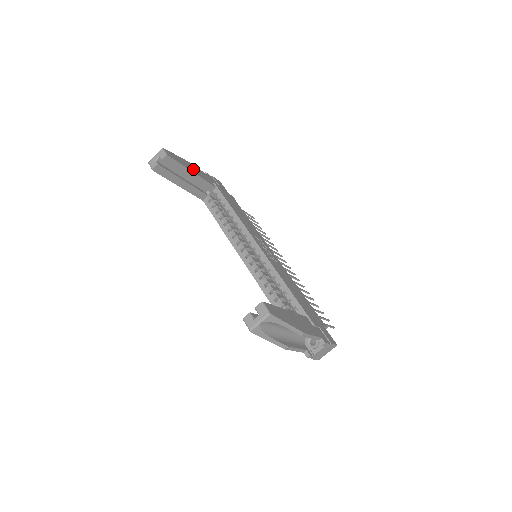
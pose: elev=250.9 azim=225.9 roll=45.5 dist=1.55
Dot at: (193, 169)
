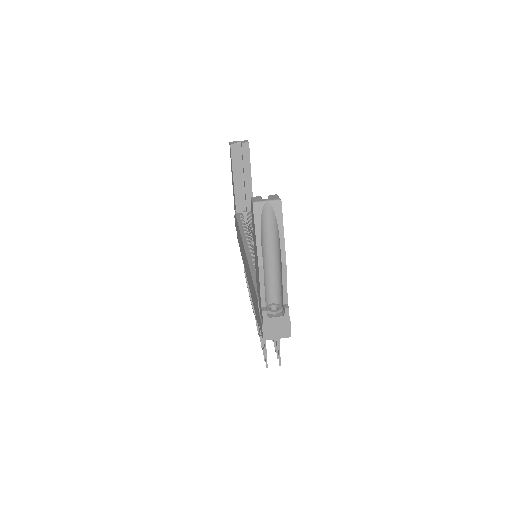
Dot at: occluded
